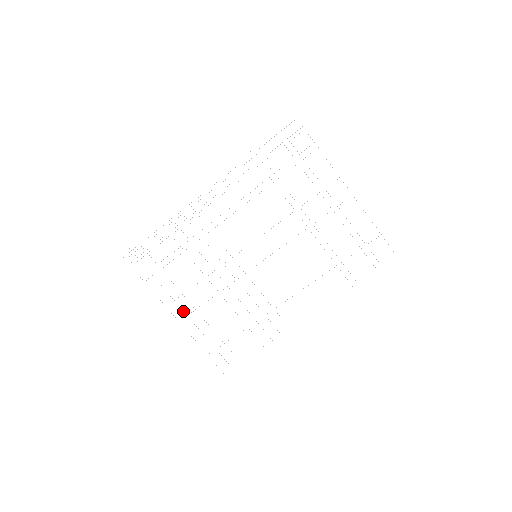
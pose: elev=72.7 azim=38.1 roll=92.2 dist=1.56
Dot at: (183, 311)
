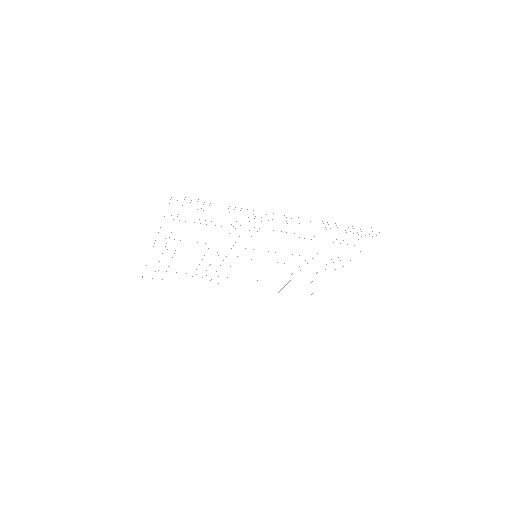
Dot at: occluded
